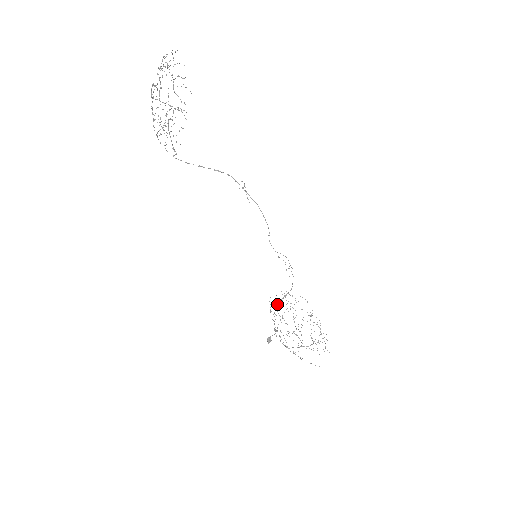
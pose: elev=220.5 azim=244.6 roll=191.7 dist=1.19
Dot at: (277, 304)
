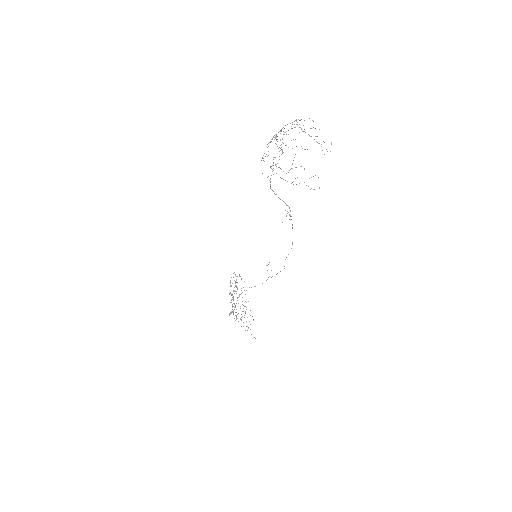
Dot at: occluded
